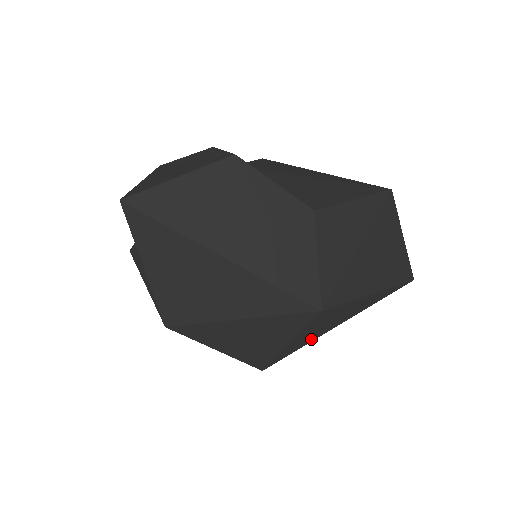
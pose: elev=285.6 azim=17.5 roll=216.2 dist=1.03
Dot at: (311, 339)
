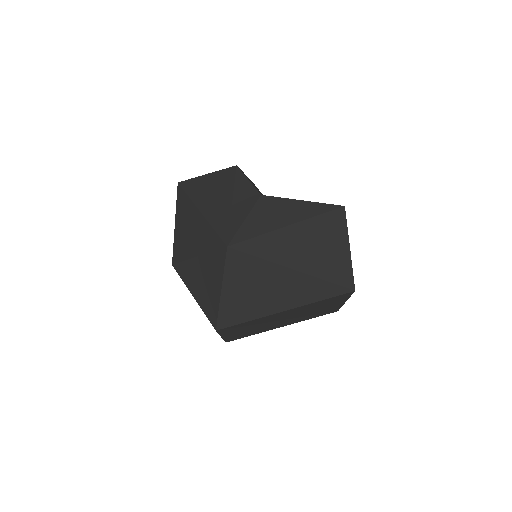
Dot at: (252, 312)
